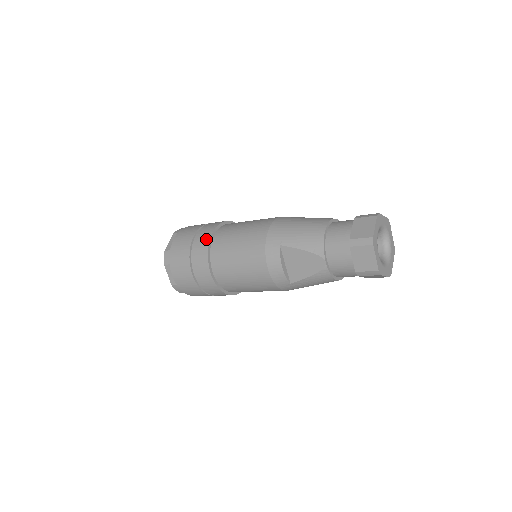
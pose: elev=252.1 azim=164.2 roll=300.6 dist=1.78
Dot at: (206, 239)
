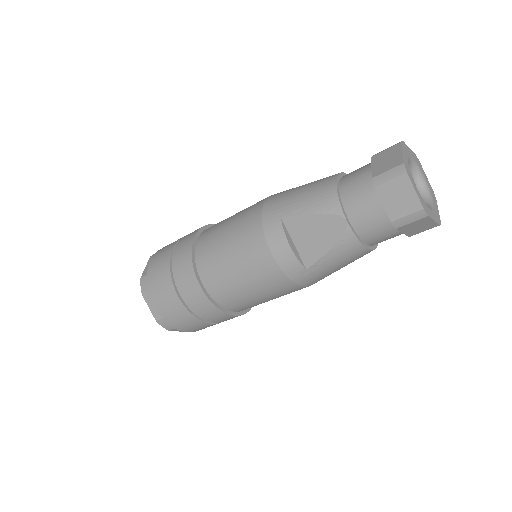
Dot at: (188, 245)
